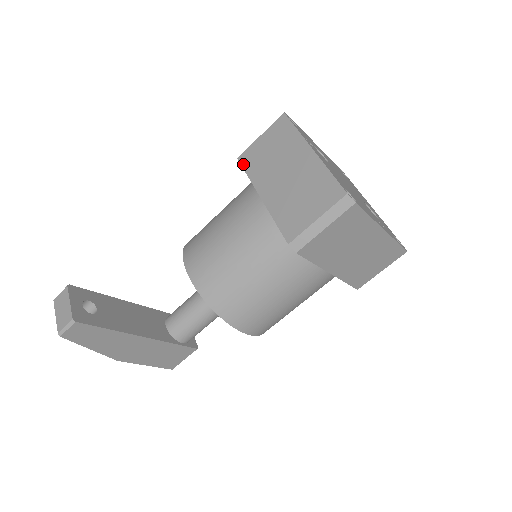
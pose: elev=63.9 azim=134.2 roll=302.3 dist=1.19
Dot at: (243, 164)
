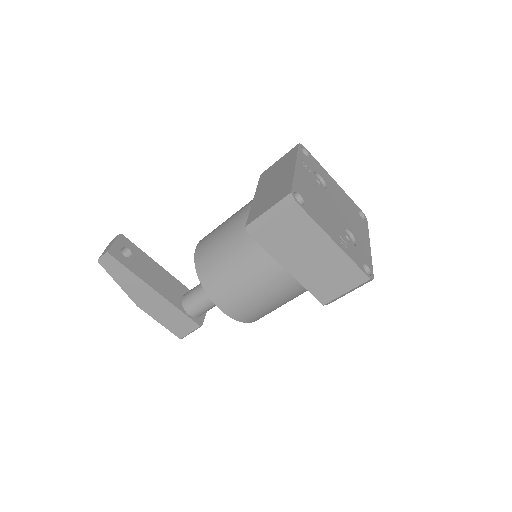
Dot at: (260, 178)
